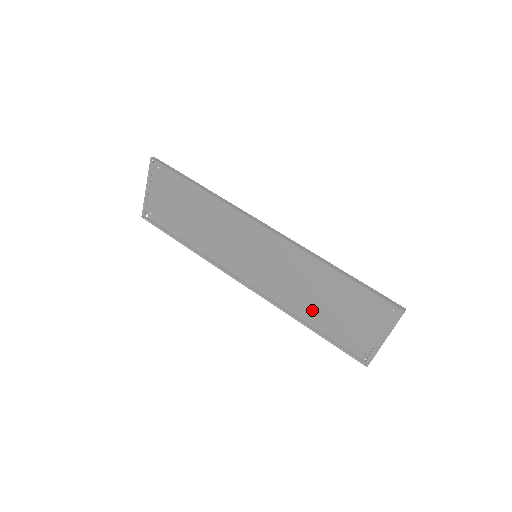
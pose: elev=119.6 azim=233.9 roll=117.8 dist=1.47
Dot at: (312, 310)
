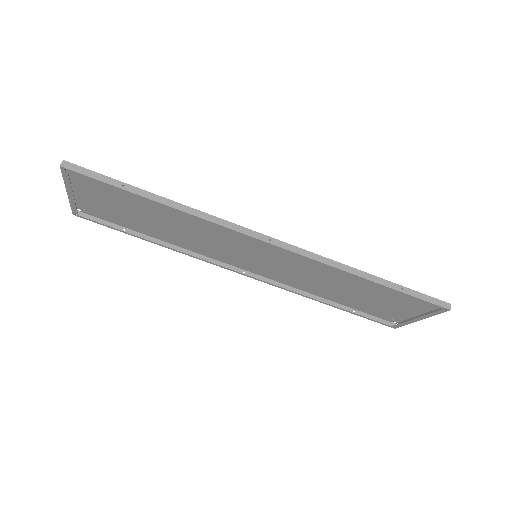
Dot at: (332, 293)
